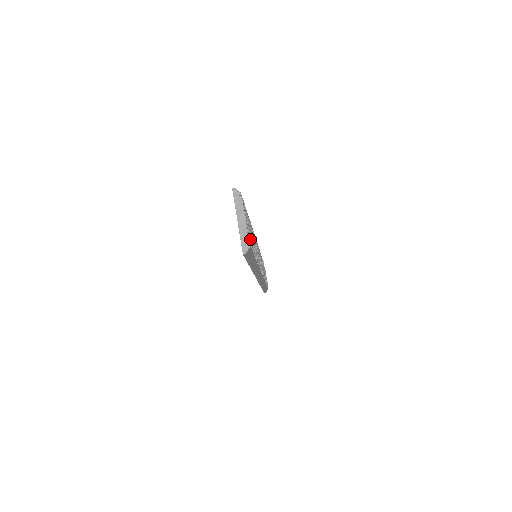
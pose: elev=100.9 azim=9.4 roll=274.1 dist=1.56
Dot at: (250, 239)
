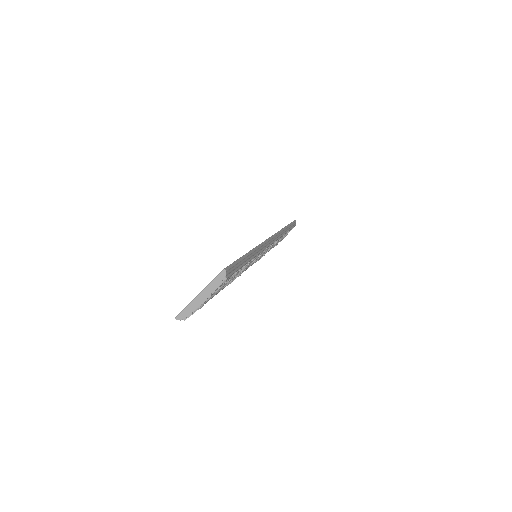
Dot at: (200, 308)
